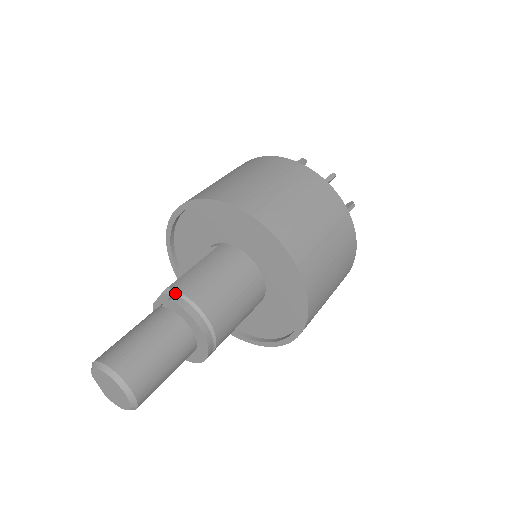
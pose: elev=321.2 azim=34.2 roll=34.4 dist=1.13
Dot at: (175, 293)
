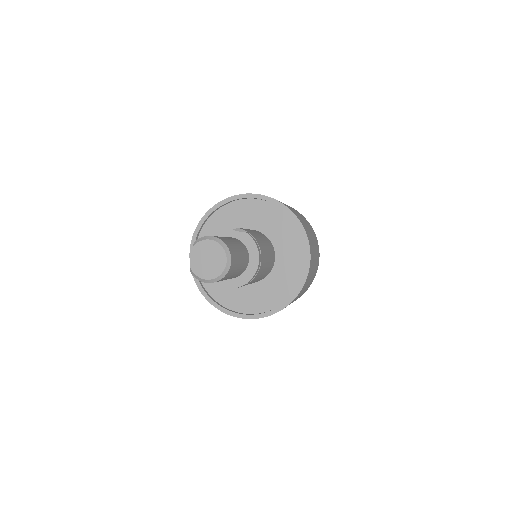
Dot at: occluded
